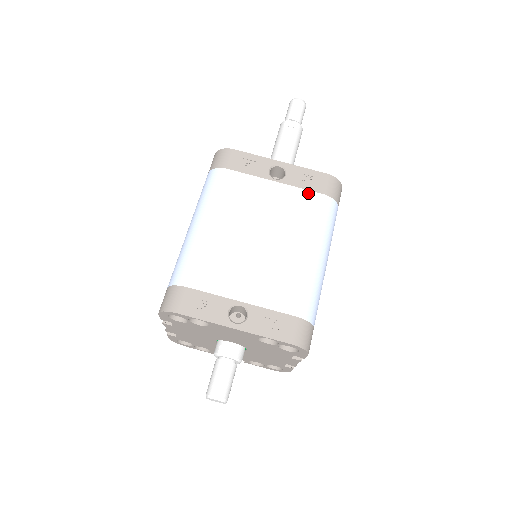
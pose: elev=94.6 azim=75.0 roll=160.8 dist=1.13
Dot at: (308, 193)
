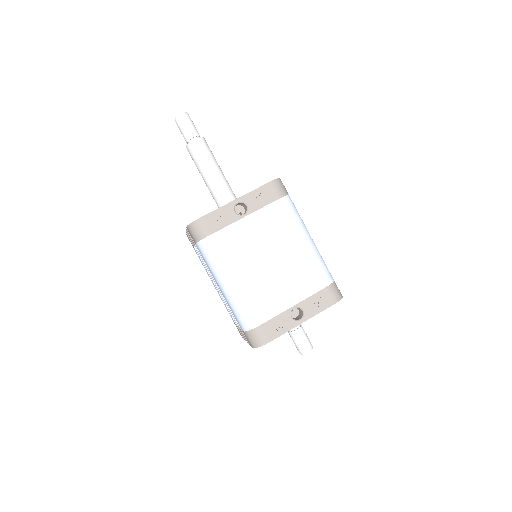
Dot at: (270, 207)
